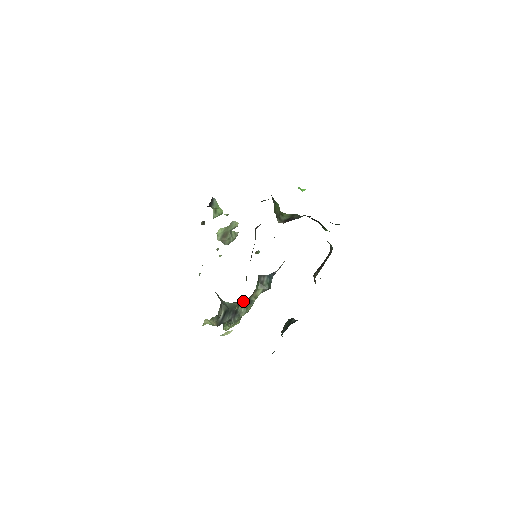
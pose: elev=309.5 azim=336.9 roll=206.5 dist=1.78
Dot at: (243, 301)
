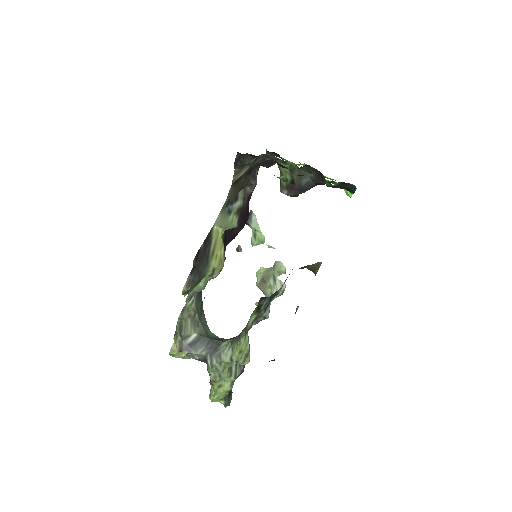
Dot at: (233, 337)
